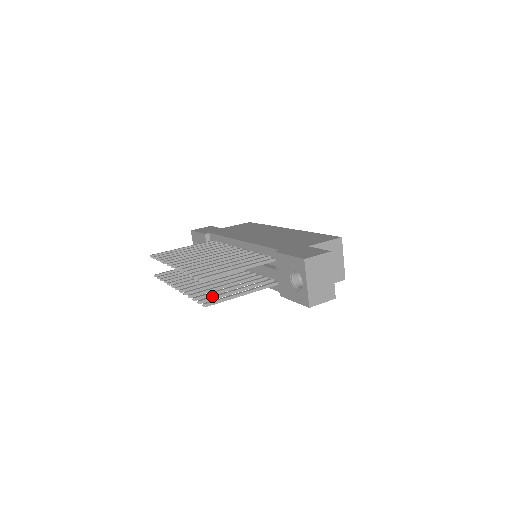
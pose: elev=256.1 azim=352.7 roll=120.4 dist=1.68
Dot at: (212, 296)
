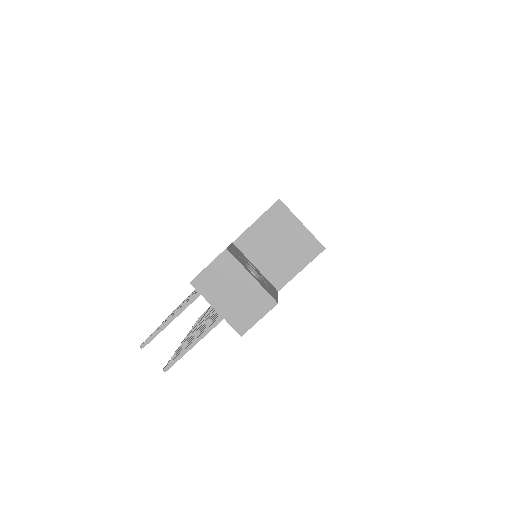
Dot at: (180, 350)
